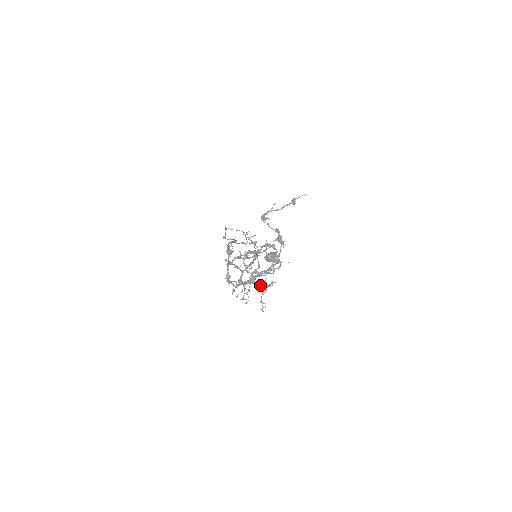
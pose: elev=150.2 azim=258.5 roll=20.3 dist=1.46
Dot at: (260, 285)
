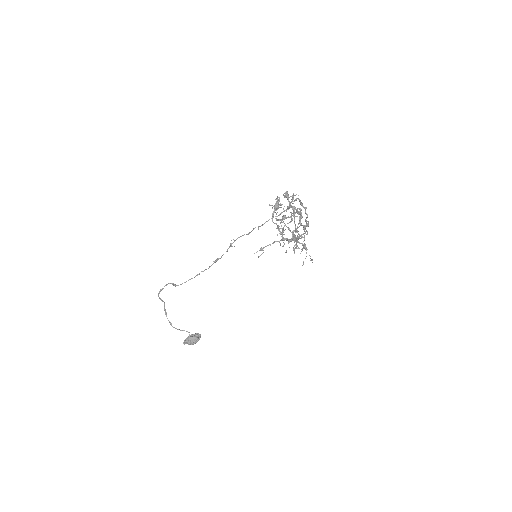
Dot at: (294, 251)
